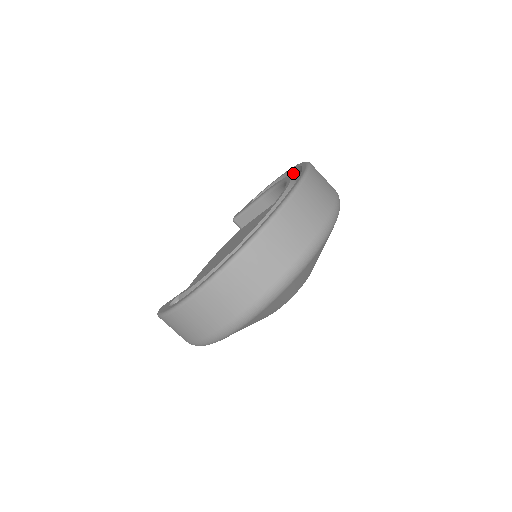
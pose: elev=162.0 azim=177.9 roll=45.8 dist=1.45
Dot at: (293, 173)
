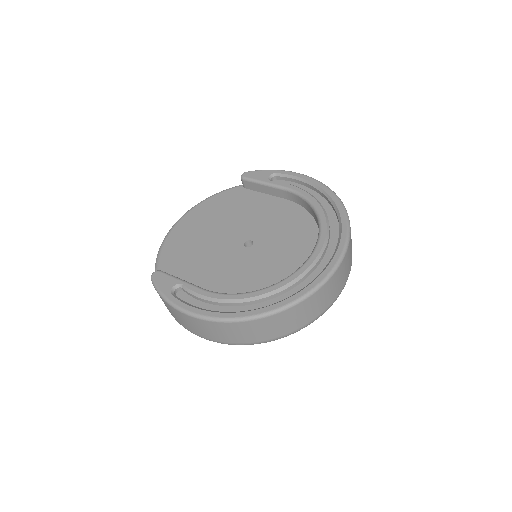
Dot at: (326, 197)
